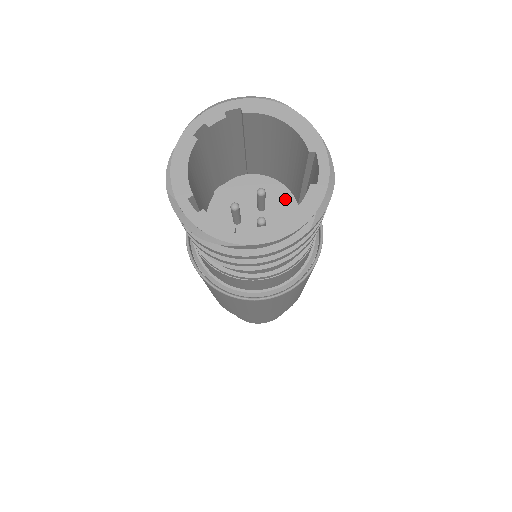
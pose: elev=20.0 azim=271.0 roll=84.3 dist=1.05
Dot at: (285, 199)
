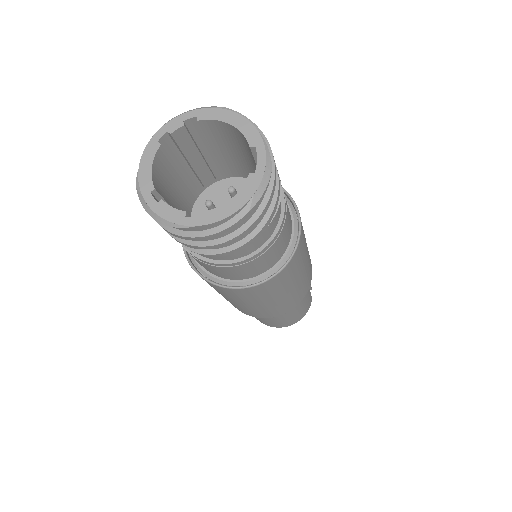
Dot at: occluded
